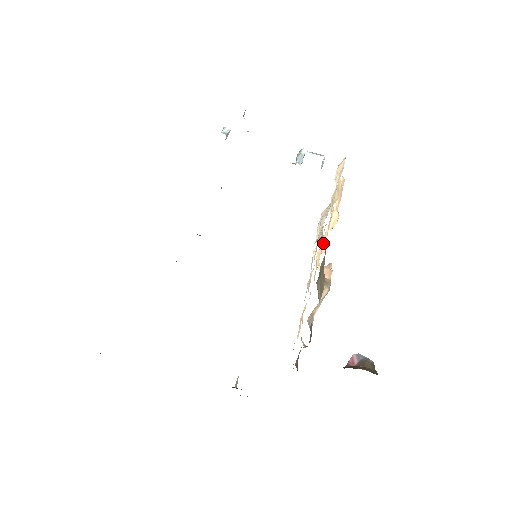
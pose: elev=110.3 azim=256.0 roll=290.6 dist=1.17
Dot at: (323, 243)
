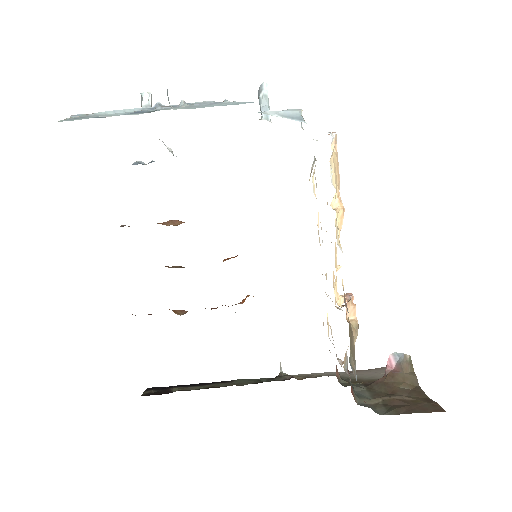
Dot at: (335, 263)
